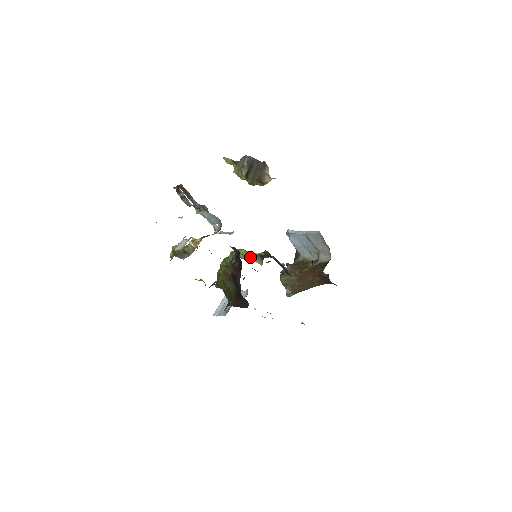
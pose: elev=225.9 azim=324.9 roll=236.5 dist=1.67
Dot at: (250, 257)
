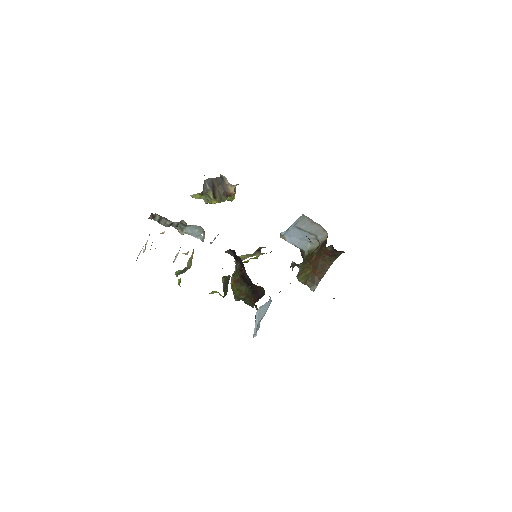
Dot at: (249, 256)
